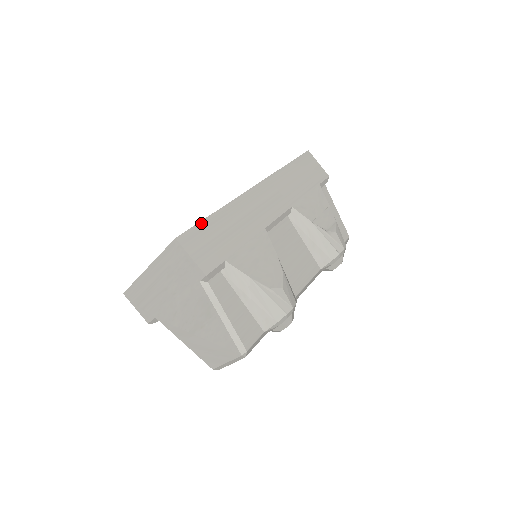
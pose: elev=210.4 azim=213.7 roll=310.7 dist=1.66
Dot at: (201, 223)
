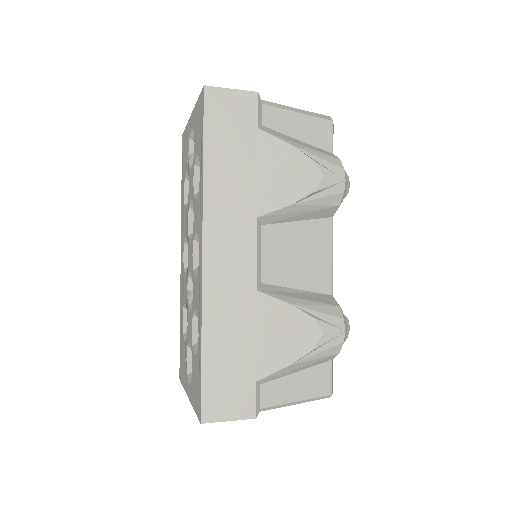
Dot at: (203, 377)
